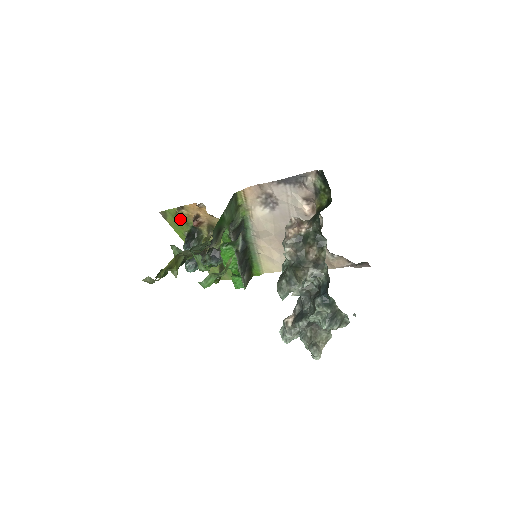
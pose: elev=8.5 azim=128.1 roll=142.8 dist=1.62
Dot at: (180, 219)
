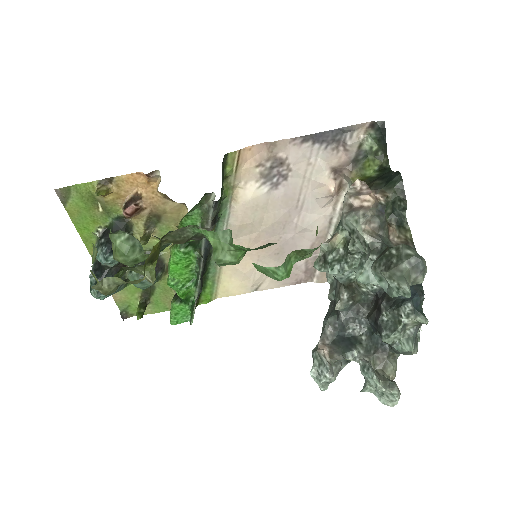
Dot at: (96, 203)
